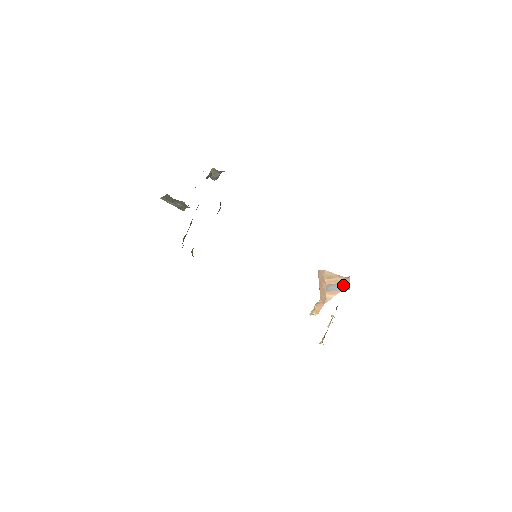
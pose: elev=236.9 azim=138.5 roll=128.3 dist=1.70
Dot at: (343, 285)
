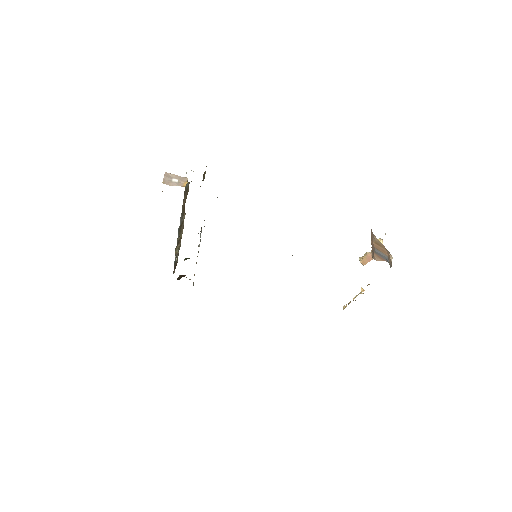
Dot at: (388, 260)
